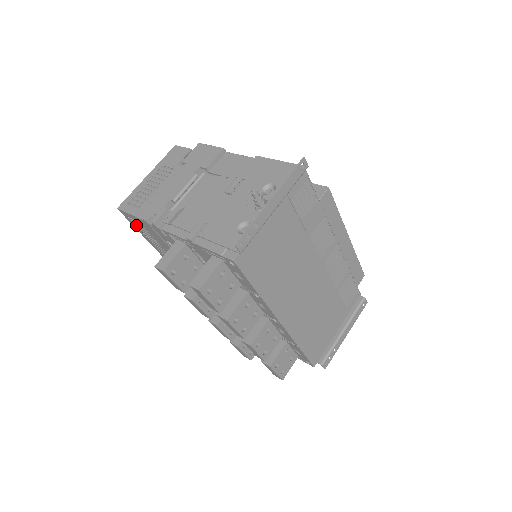
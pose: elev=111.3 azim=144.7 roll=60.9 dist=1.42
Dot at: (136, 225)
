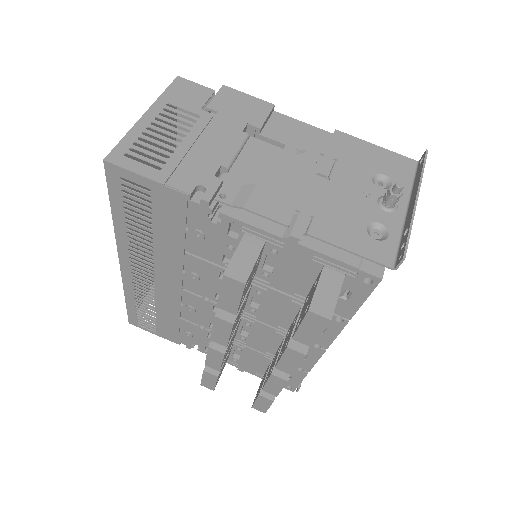
Dot at: (124, 194)
